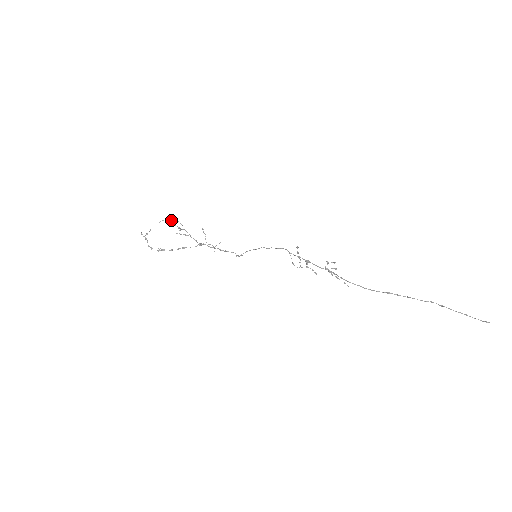
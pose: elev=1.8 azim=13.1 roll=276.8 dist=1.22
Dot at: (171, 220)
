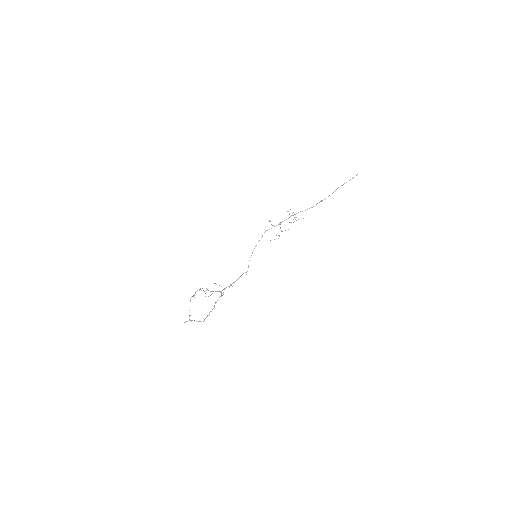
Dot at: (195, 293)
